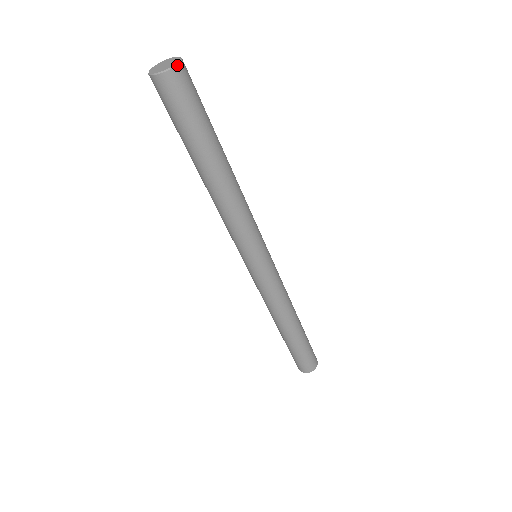
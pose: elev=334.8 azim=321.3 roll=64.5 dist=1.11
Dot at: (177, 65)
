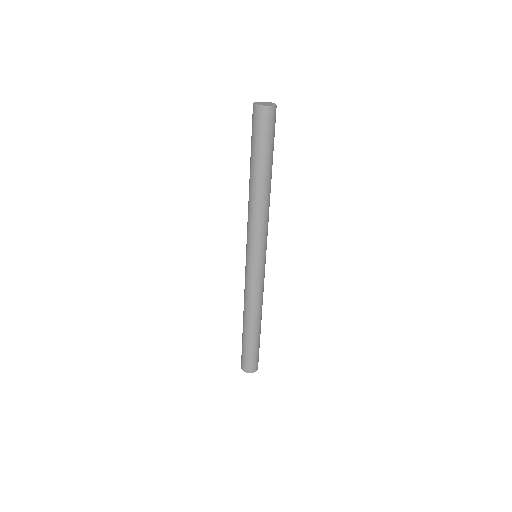
Dot at: (276, 106)
